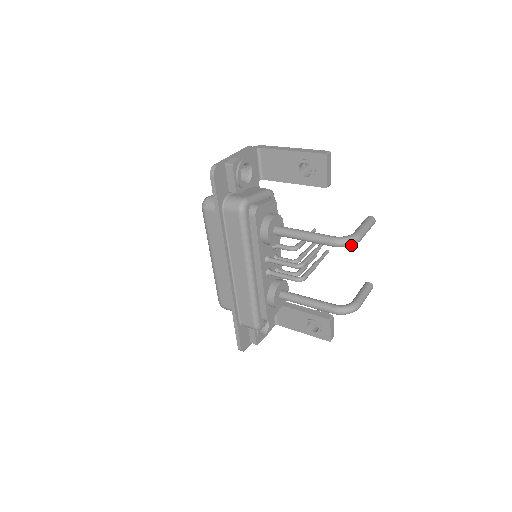
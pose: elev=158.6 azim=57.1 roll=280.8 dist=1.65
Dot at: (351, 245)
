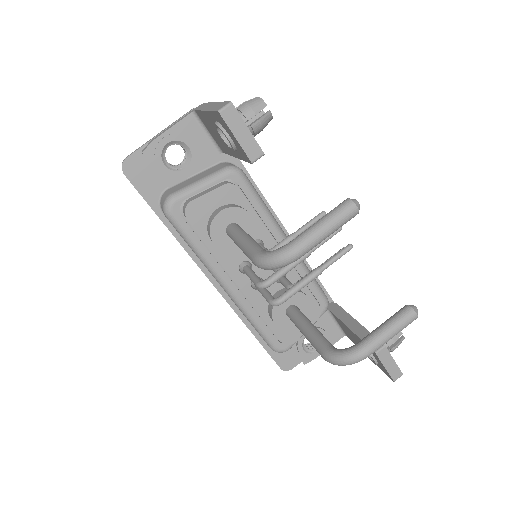
Dot at: (281, 266)
